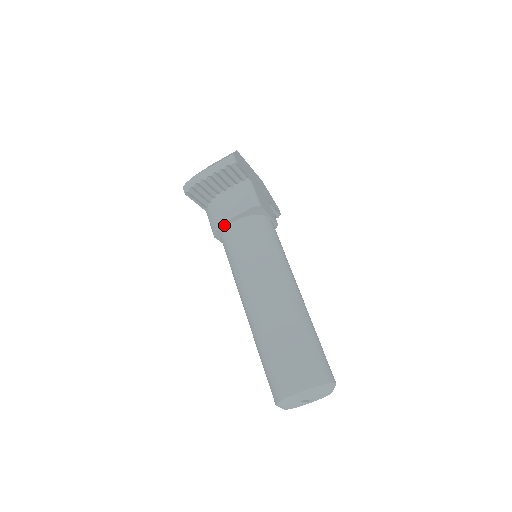
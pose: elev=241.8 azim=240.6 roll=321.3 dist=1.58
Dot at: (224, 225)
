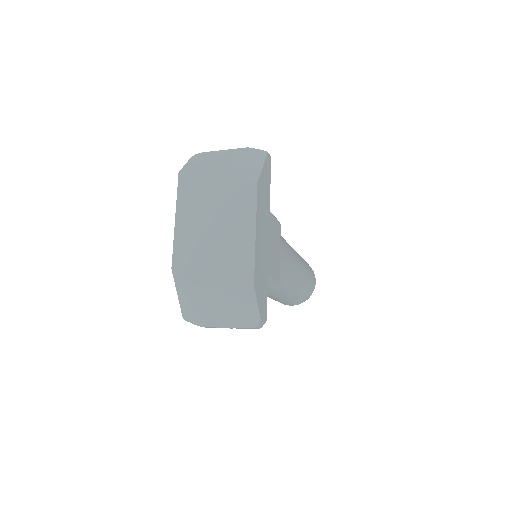
Dot at: occluded
